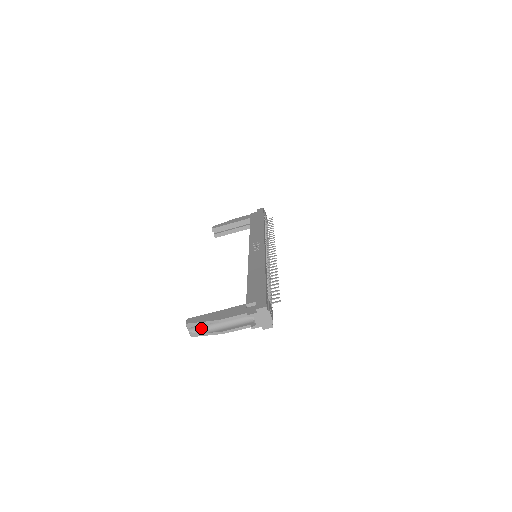
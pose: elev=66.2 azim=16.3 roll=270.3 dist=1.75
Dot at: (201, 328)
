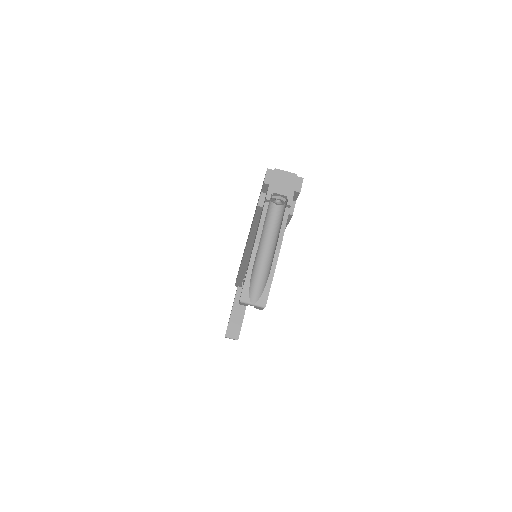
Dot at: (259, 284)
